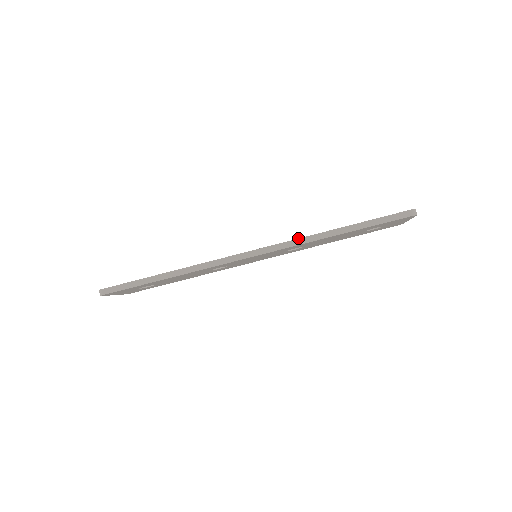
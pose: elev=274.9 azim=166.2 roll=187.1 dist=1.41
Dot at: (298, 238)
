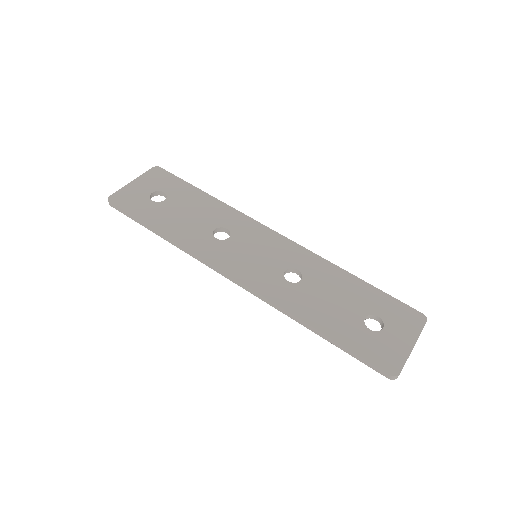
Dot at: (277, 305)
